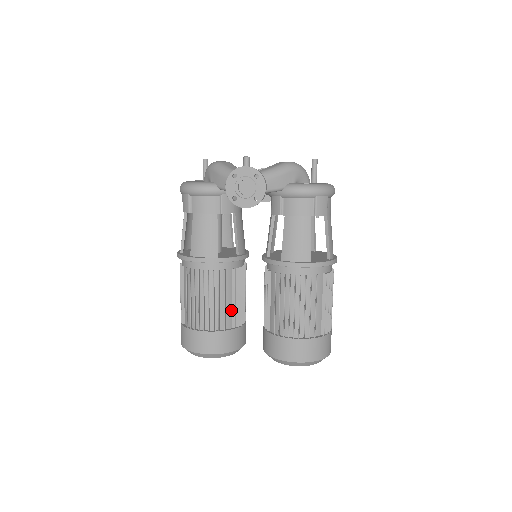
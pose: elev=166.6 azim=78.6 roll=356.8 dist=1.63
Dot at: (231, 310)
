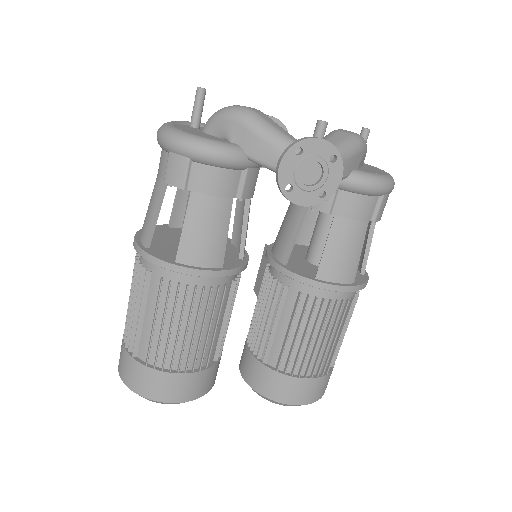
Dot at: (218, 337)
